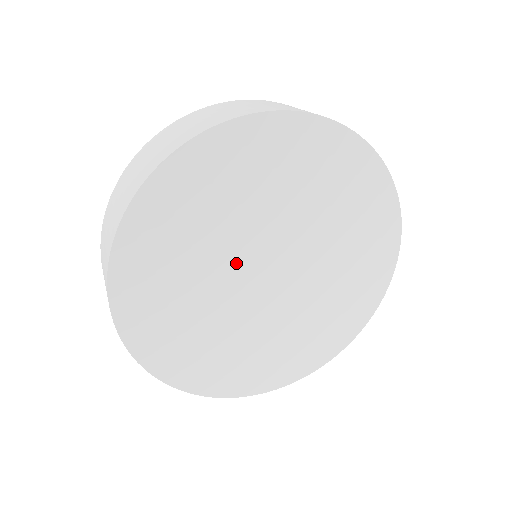
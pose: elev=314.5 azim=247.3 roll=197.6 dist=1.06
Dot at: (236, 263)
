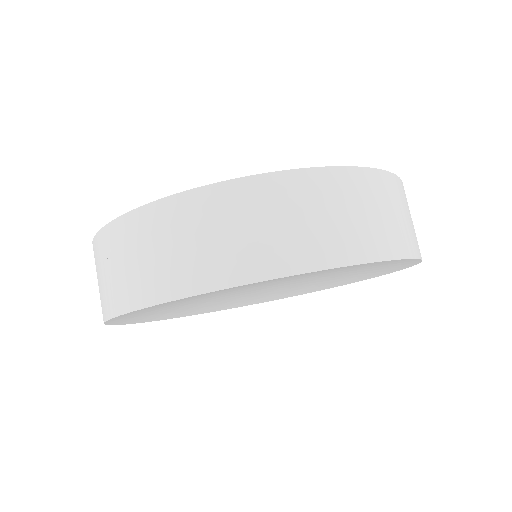
Dot at: (234, 293)
